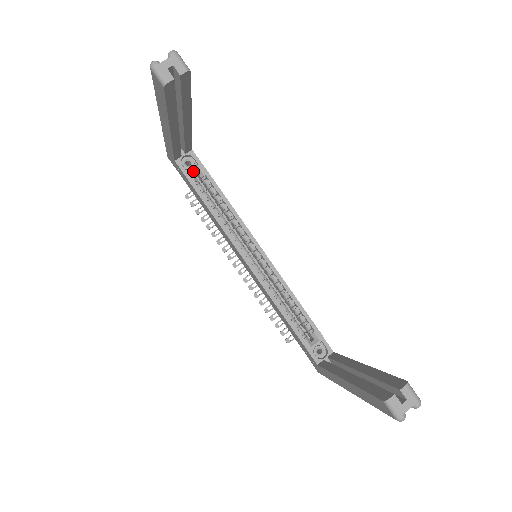
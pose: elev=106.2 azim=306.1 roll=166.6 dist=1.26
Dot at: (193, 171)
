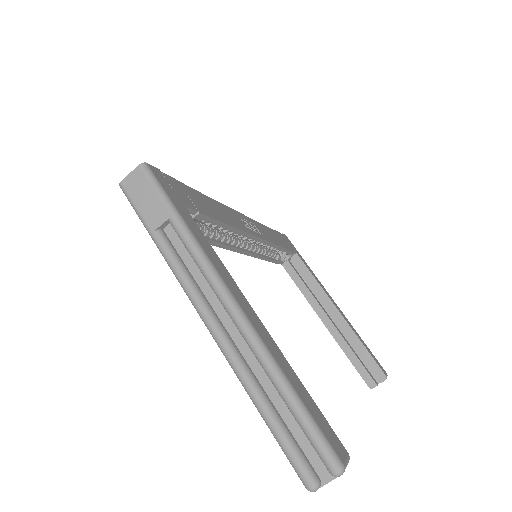
Dot at: occluded
